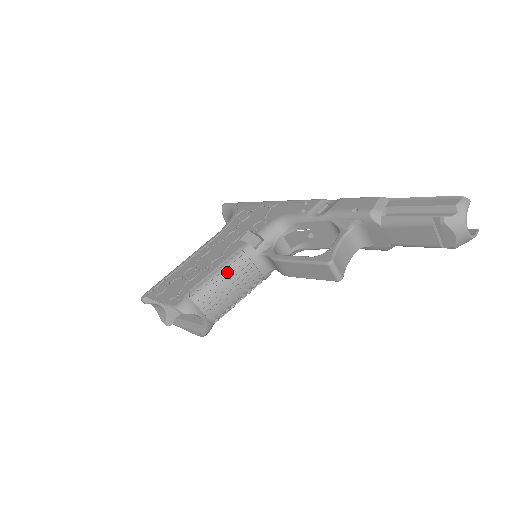
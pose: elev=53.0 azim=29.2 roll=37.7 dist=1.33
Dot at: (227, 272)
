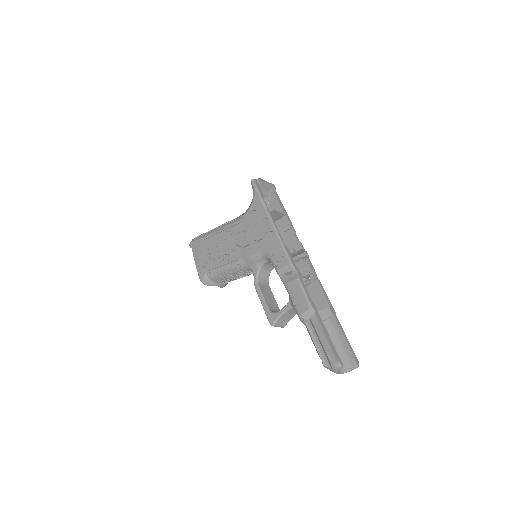
Dot at: (230, 271)
